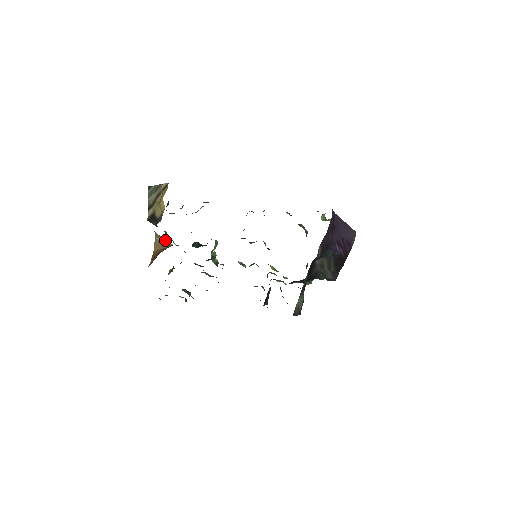
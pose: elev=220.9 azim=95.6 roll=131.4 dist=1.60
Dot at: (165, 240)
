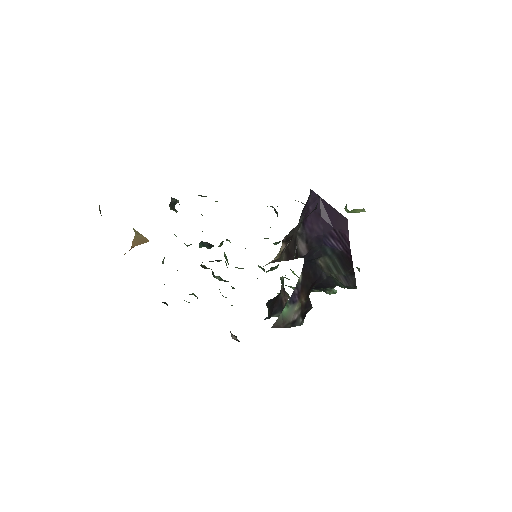
Dot at: (143, 236)
